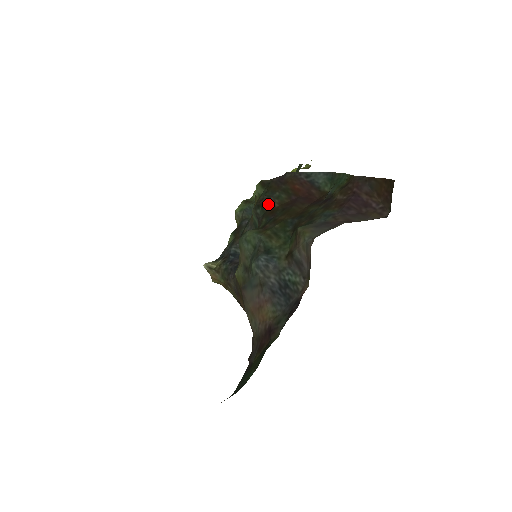
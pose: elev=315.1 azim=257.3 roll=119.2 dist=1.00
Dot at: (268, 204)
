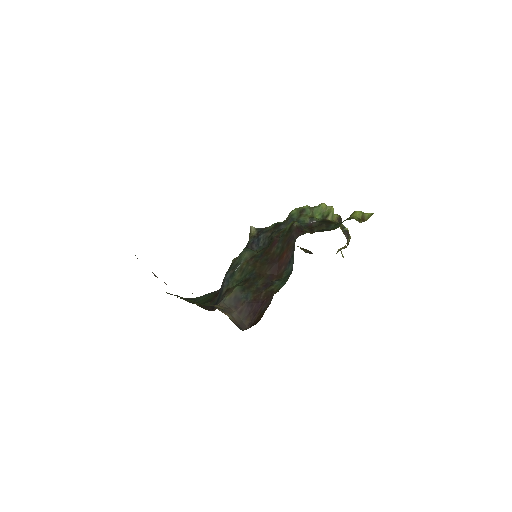
Dot at: (273, 245)
